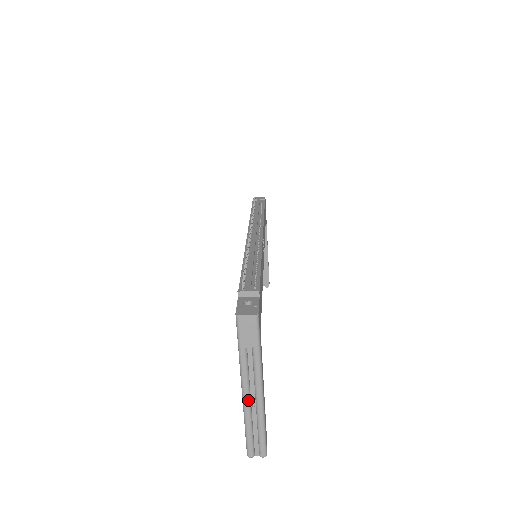
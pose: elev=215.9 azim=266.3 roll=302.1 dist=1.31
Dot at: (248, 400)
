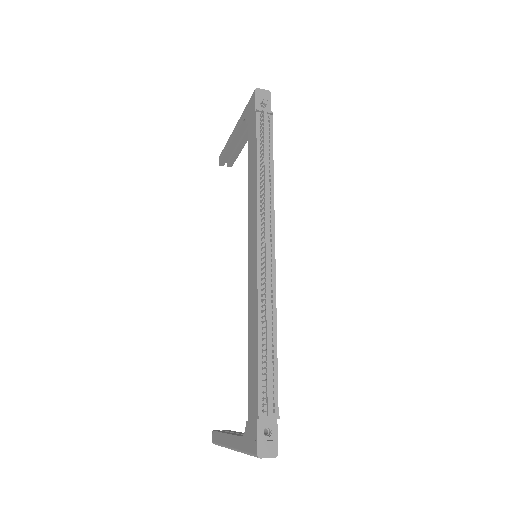
Dot at: occluded
